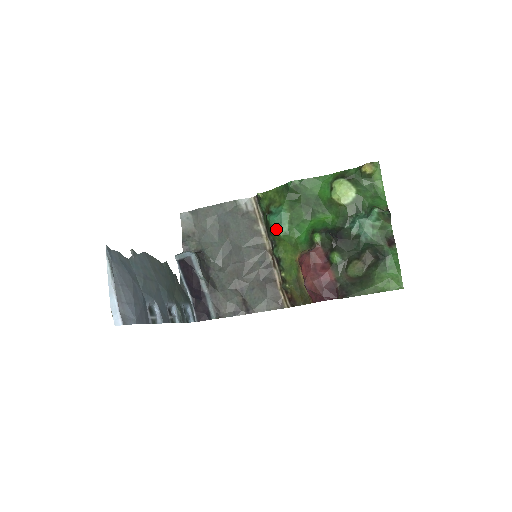
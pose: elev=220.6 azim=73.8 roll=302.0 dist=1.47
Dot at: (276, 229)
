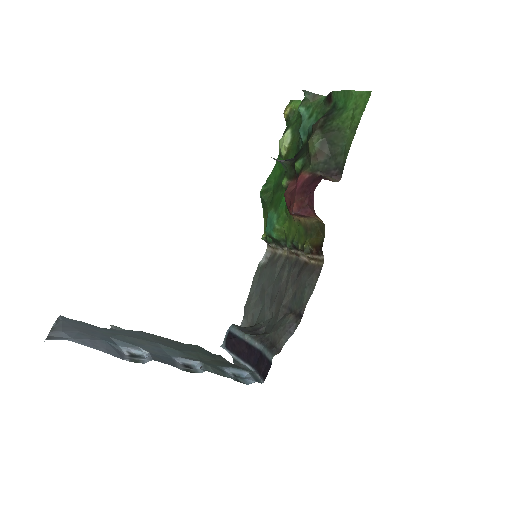
Dot at: (272, 229)
